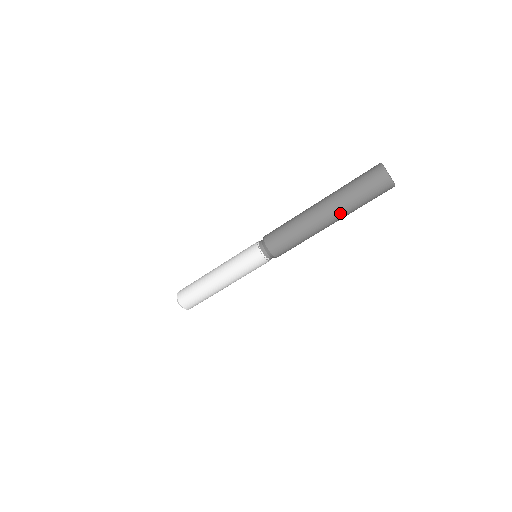
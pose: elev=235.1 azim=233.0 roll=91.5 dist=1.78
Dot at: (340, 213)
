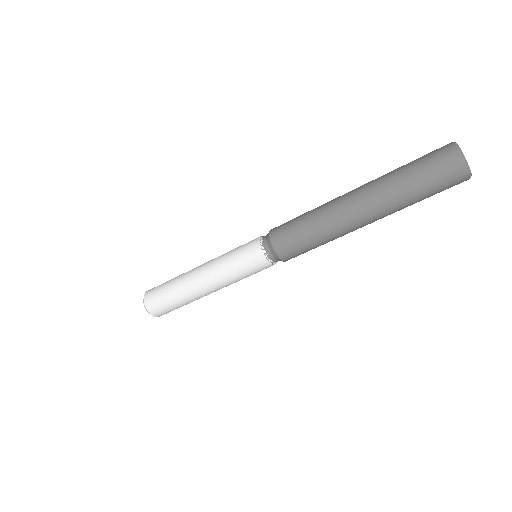
Dot at: occluded
